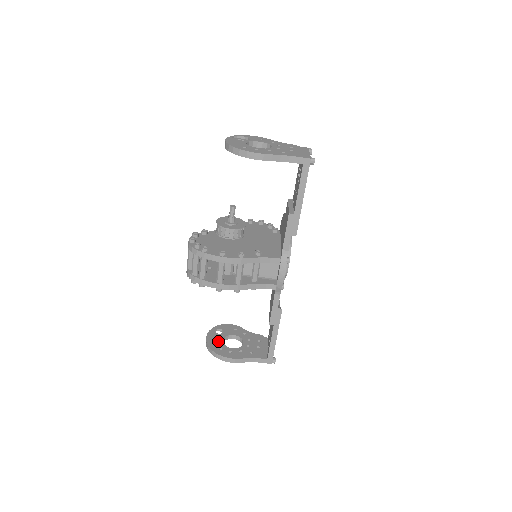
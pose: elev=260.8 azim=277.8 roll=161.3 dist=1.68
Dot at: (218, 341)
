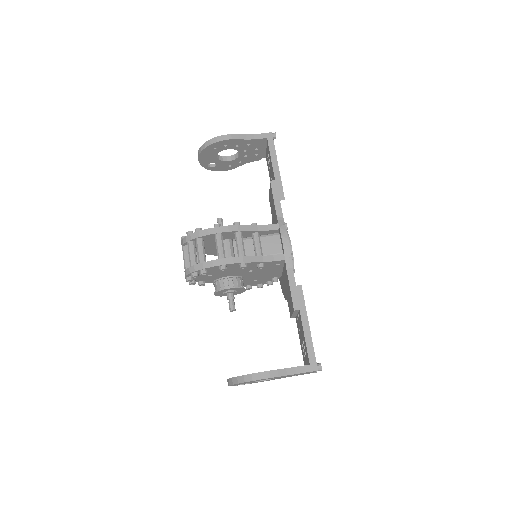
Dot at: occluded
